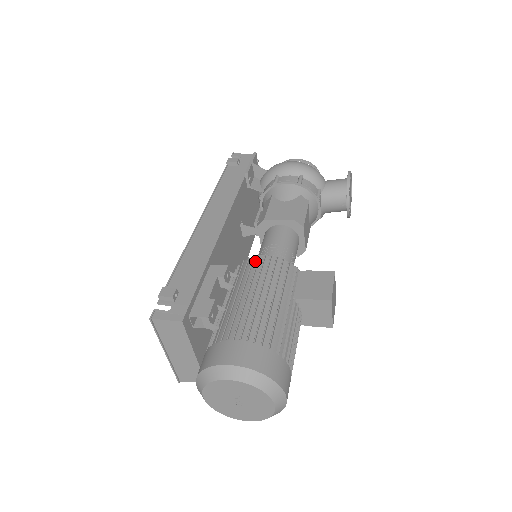
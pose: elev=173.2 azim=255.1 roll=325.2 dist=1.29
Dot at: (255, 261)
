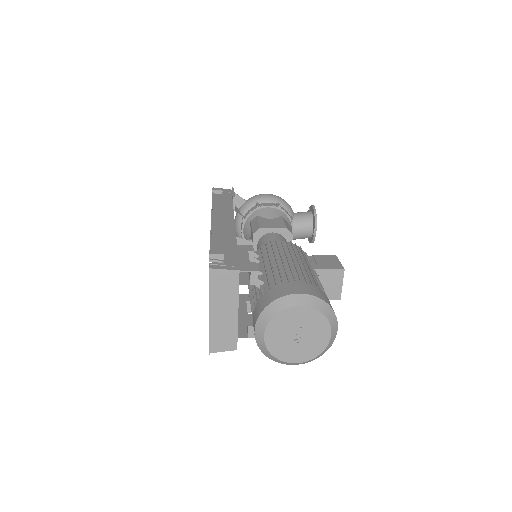
Dot at: (274, 244)
